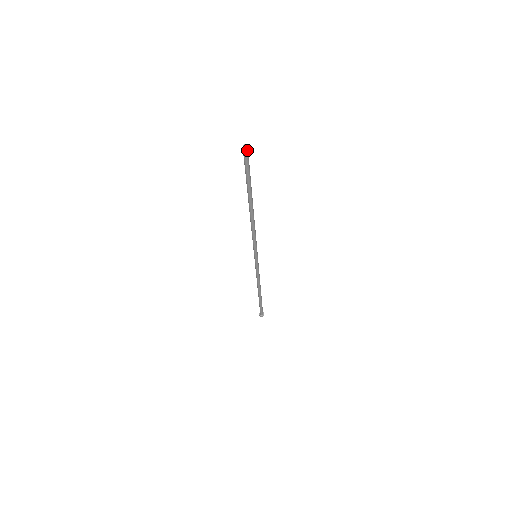
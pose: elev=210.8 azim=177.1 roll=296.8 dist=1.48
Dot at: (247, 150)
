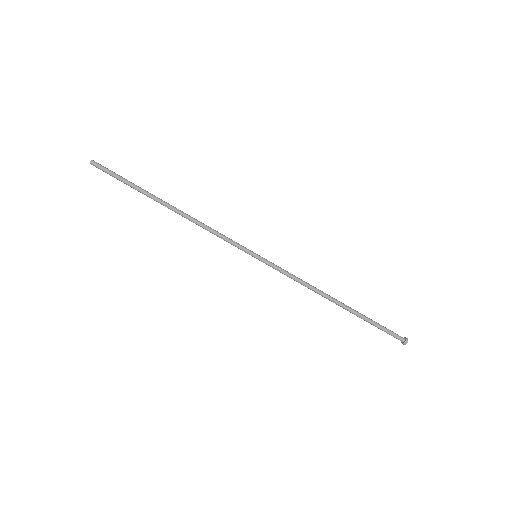
Dot at: (95, 162)
